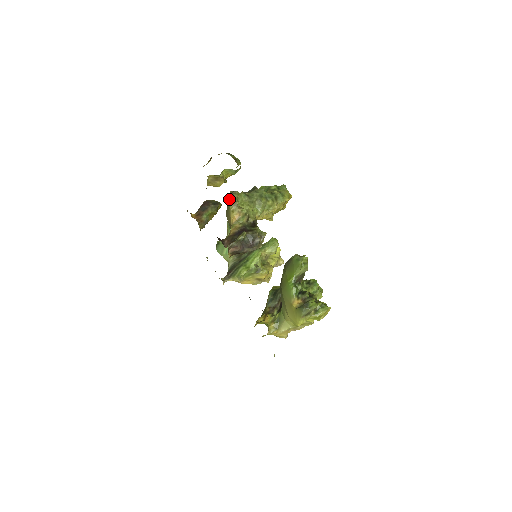
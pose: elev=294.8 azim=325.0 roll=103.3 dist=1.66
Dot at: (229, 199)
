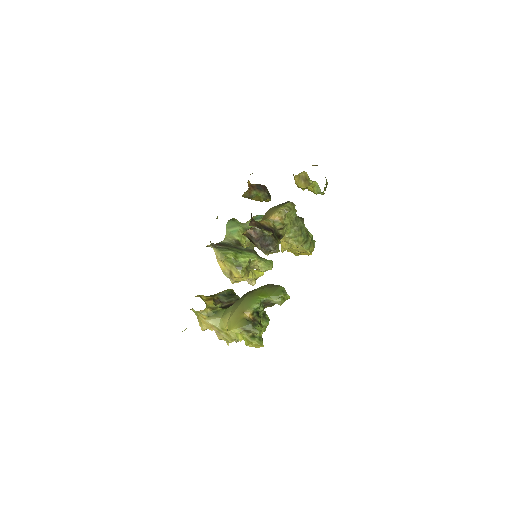
Dot at: (285, 203)
